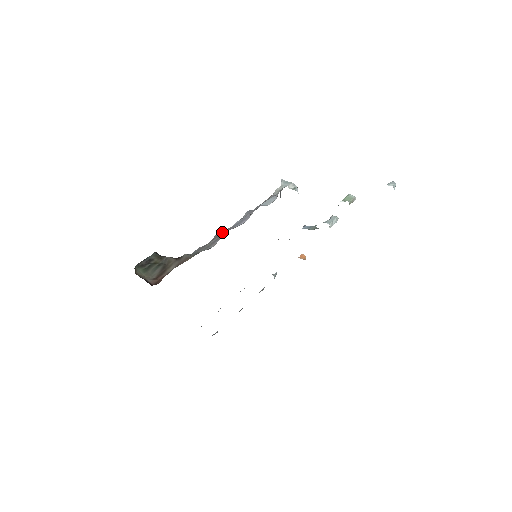
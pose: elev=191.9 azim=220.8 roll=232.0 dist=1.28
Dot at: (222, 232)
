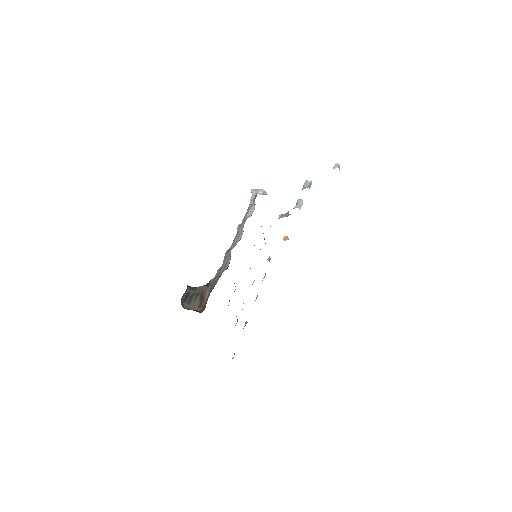
Dot at: (229, 251)
